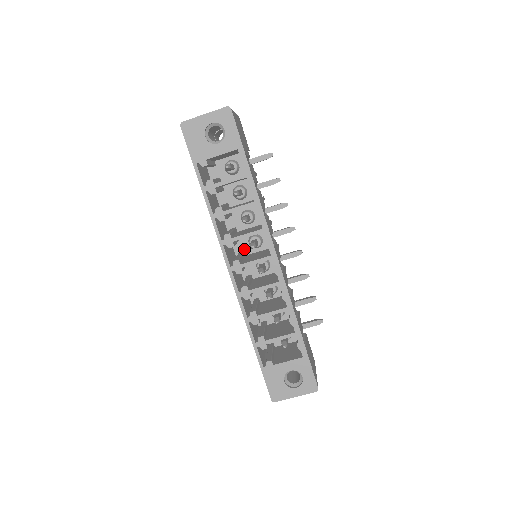
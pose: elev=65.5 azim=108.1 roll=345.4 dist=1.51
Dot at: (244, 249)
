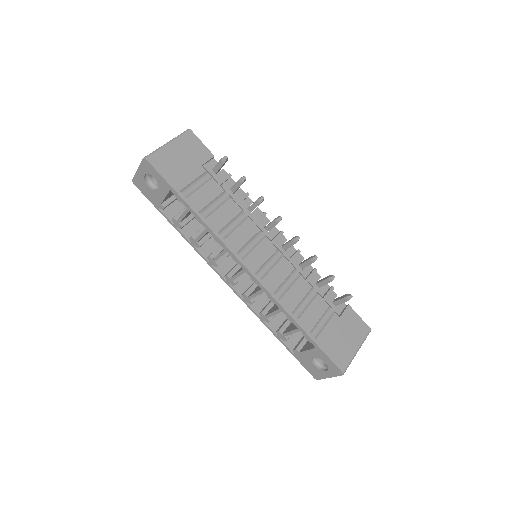
Dot at: occluded
